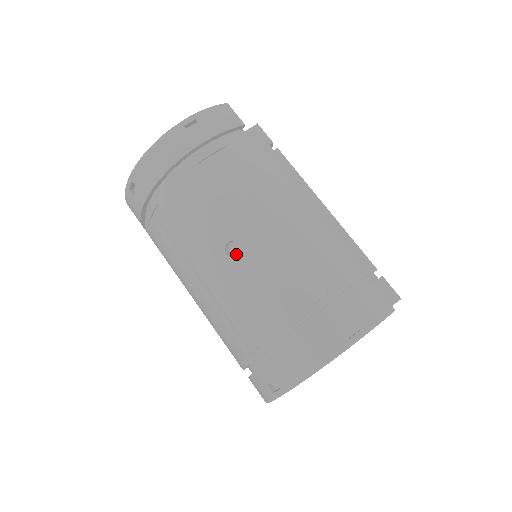
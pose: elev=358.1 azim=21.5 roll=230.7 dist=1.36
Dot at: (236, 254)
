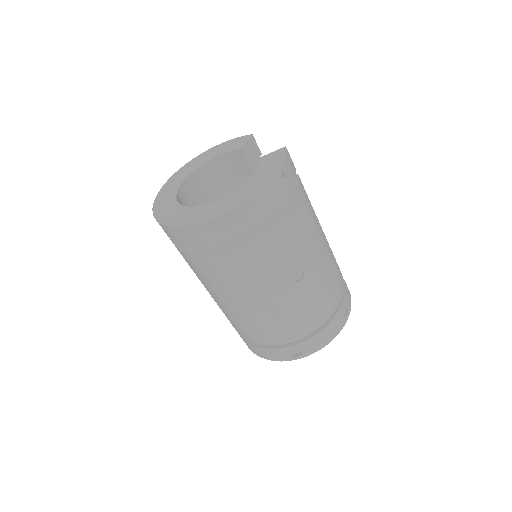
Dot at: (302, 280)
